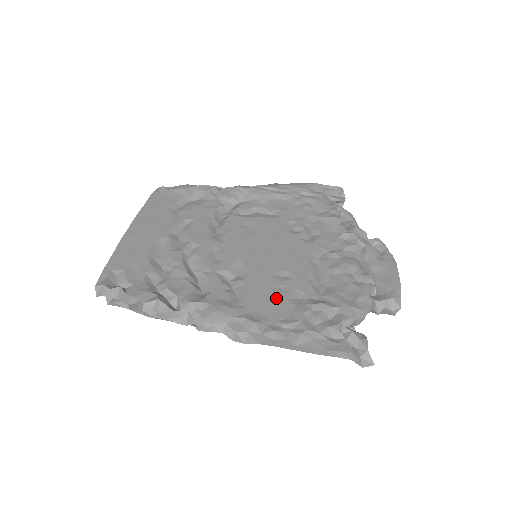
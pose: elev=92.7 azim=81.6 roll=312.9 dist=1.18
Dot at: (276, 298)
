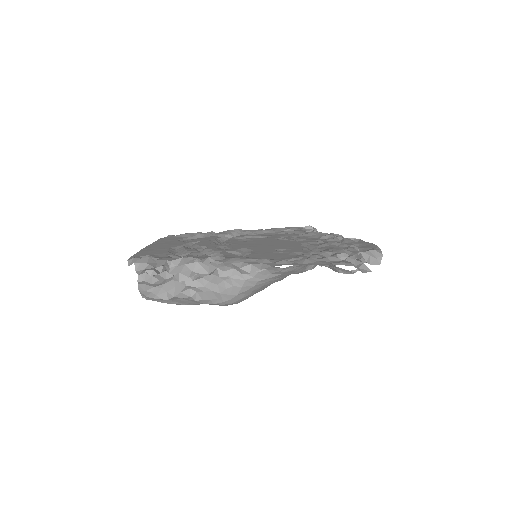
Dot at: (279, 255)
